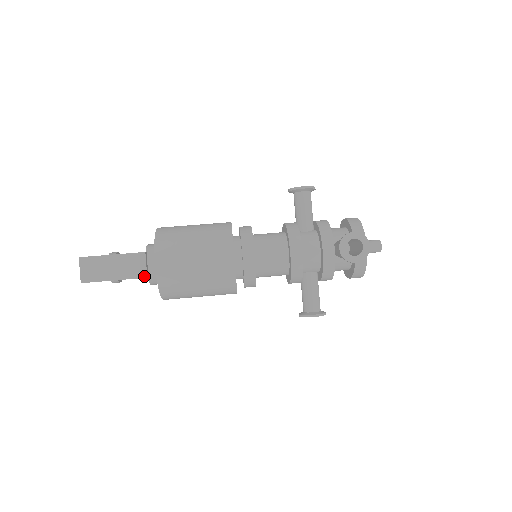
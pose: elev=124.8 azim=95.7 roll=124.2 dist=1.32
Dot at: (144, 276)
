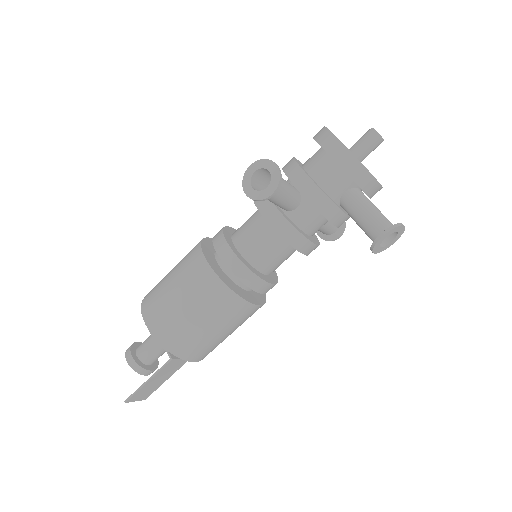
Dot at: occluded
